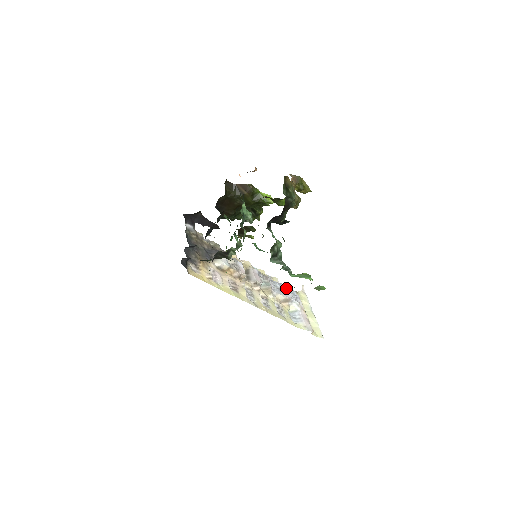
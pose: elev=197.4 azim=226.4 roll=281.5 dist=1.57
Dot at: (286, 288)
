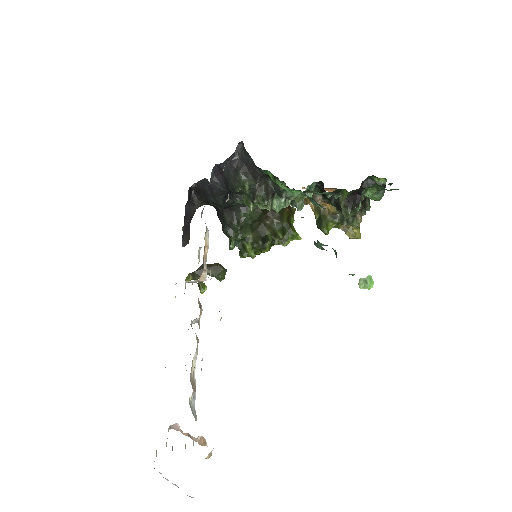
Dot at: occluded
